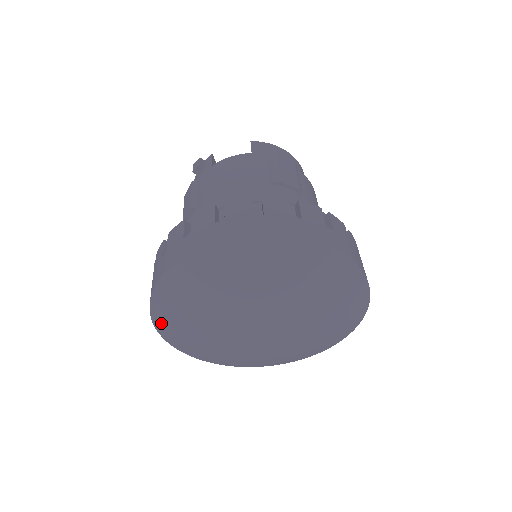
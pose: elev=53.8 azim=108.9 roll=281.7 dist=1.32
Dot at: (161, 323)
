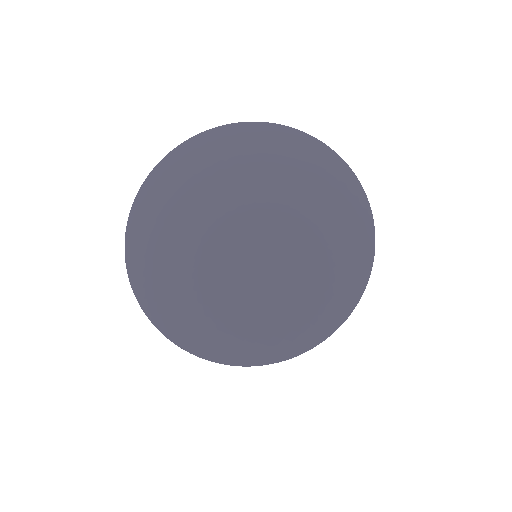
Dot at: (181, 335)
